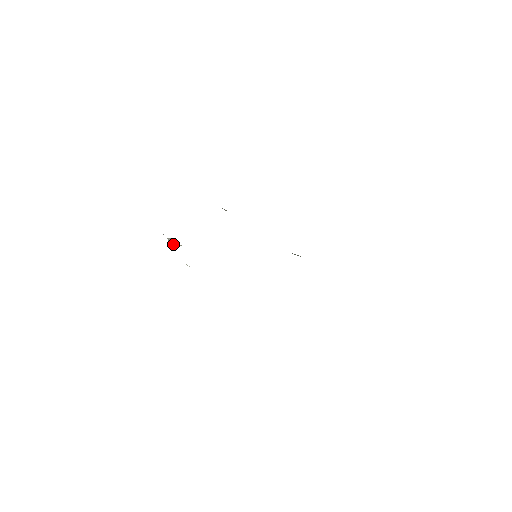
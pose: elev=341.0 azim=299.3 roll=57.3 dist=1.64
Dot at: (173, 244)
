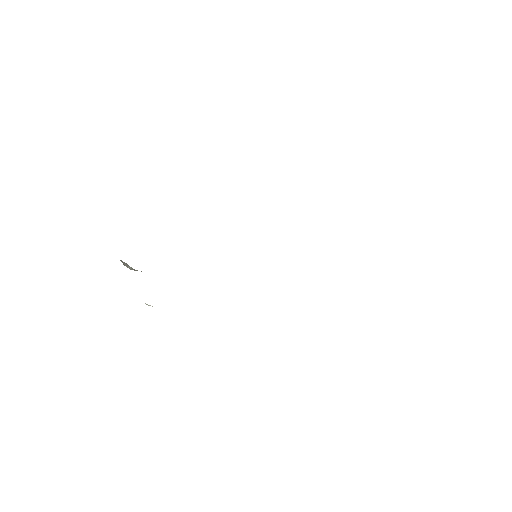
Dot at: (129, 268)
